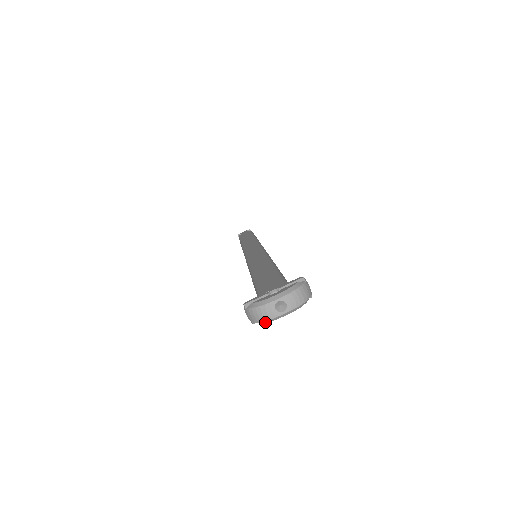
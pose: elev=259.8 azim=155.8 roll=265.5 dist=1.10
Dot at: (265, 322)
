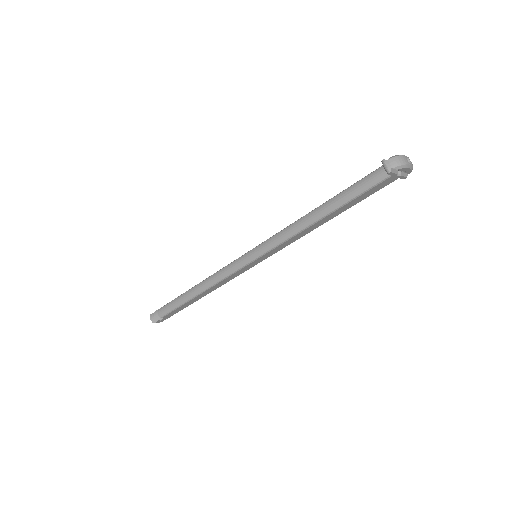
Dot at: (401, 168)
